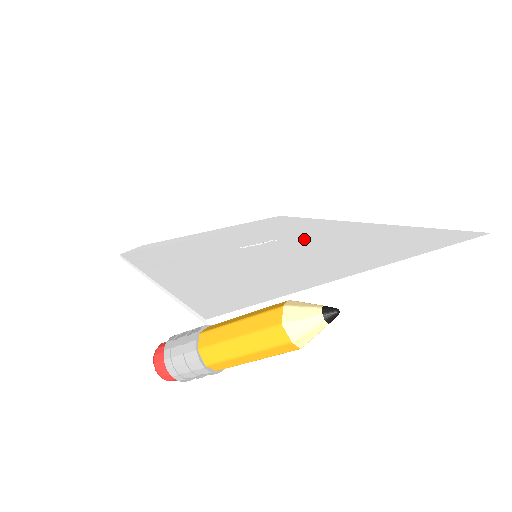
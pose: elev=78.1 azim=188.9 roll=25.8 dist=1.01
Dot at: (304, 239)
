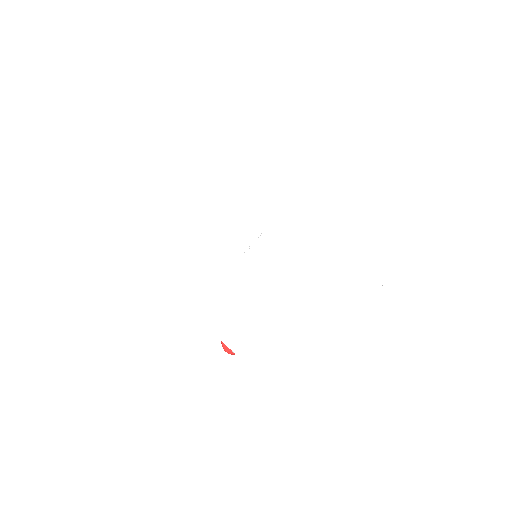
Dot at: (287, 234)
